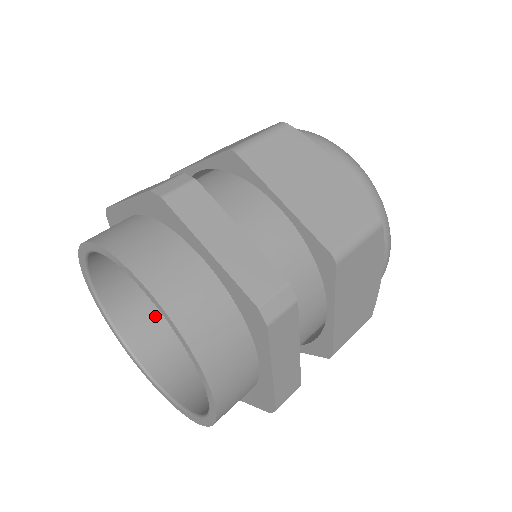
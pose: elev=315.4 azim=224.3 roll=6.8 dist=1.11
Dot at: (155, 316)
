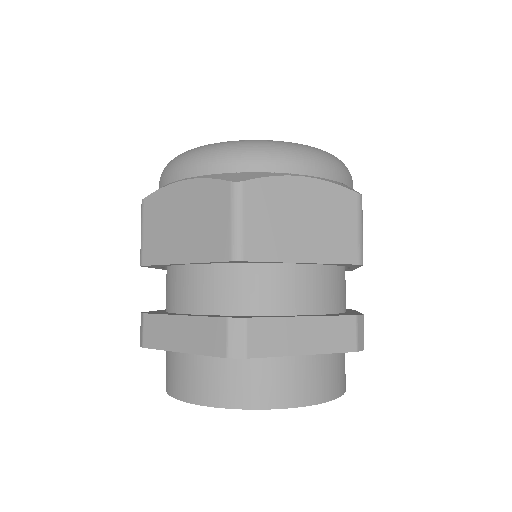
Dot at: occluded
